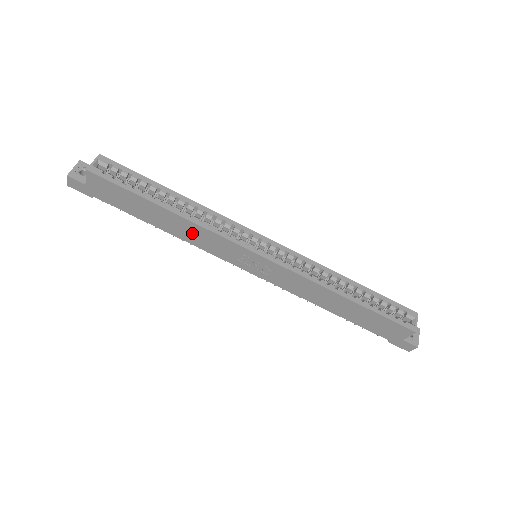
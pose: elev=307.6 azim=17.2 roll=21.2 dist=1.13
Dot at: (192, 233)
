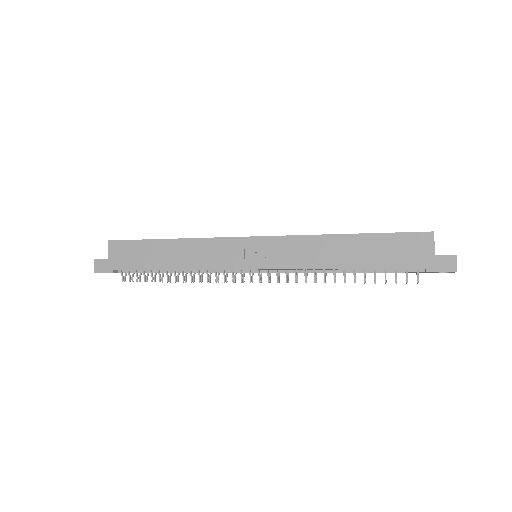
Dot at: (194, 253)
